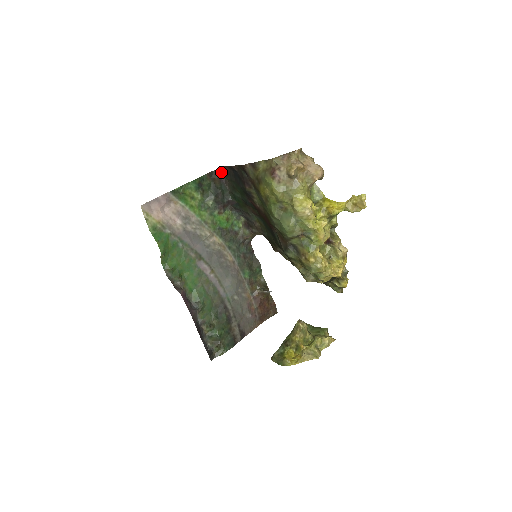
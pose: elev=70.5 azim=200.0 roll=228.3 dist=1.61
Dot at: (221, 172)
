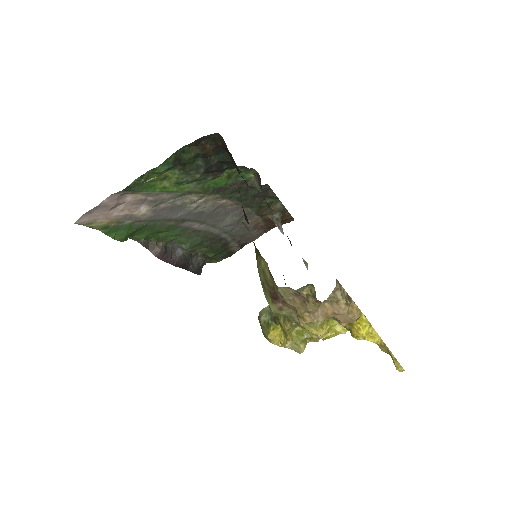
Dot at: (218, 139)
